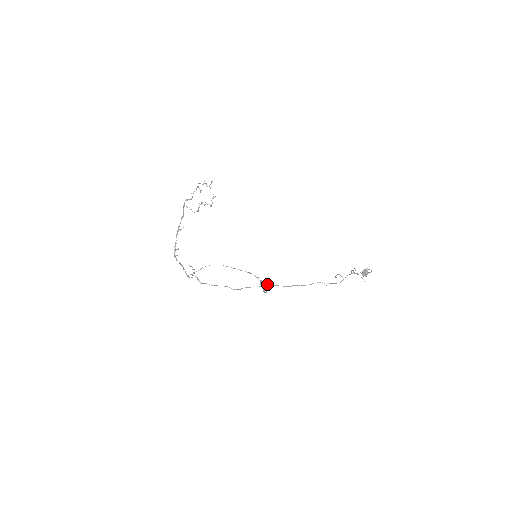
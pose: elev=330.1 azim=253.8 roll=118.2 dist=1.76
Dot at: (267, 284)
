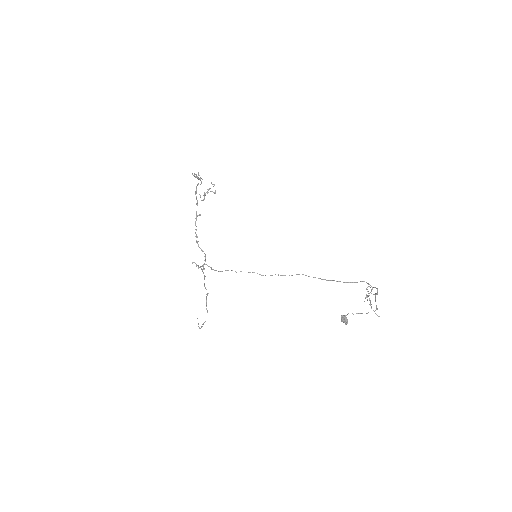
Dot at: occluded
